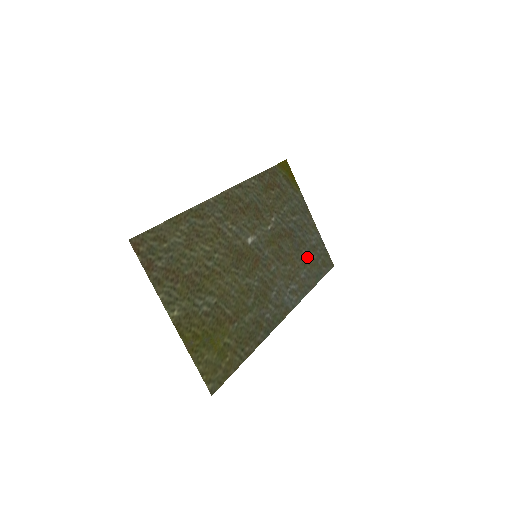
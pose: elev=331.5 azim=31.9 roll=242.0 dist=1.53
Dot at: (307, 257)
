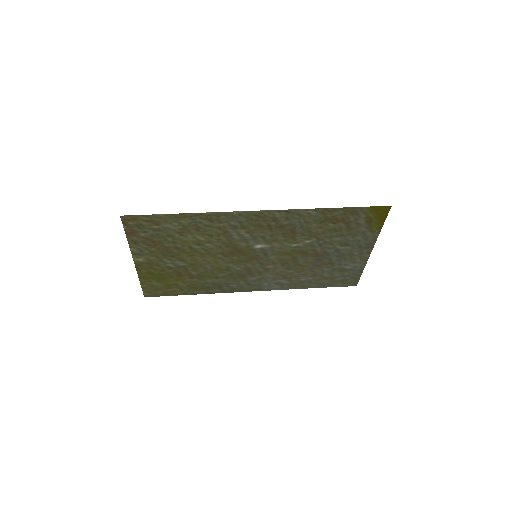
Dot at: (325, 272)
